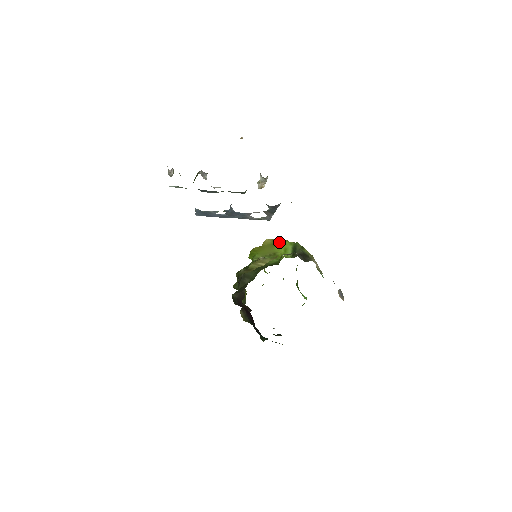
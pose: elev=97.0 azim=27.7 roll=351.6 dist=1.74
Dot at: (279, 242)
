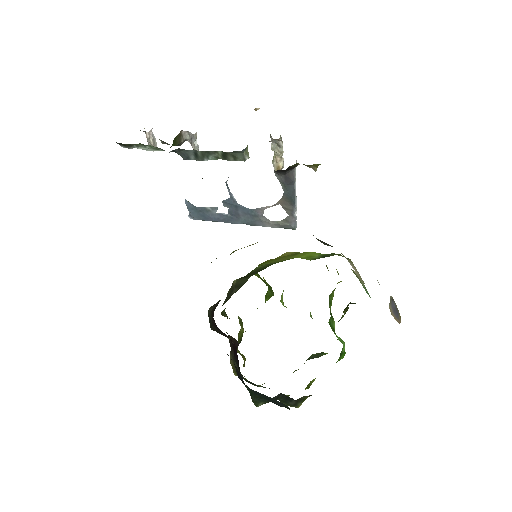
Dot at: (303, 252)
